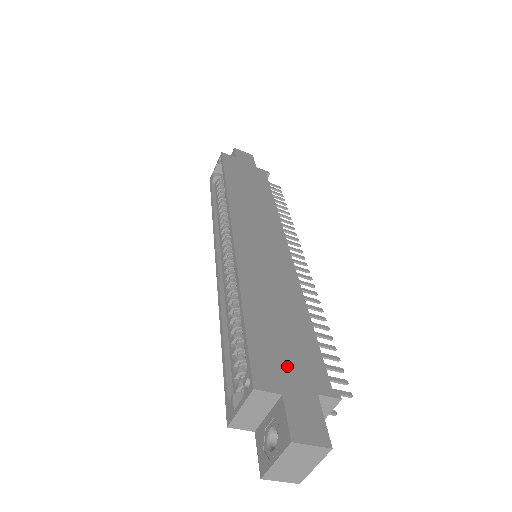
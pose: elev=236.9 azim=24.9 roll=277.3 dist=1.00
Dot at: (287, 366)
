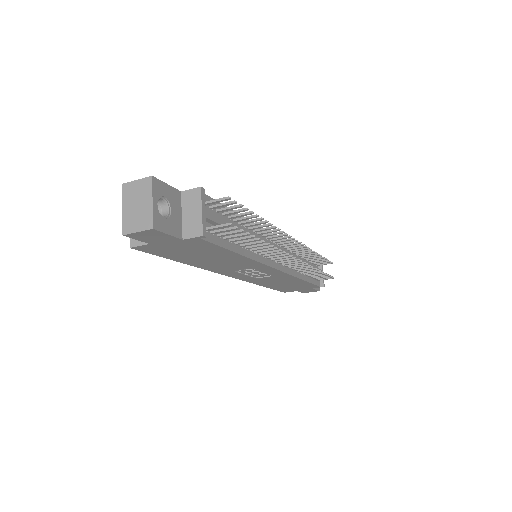
Dot at: occluded
